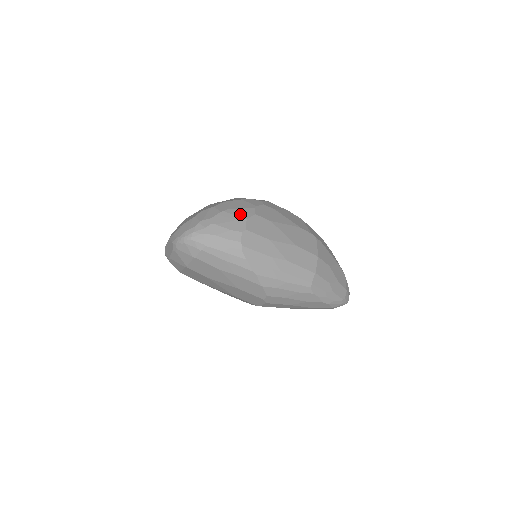
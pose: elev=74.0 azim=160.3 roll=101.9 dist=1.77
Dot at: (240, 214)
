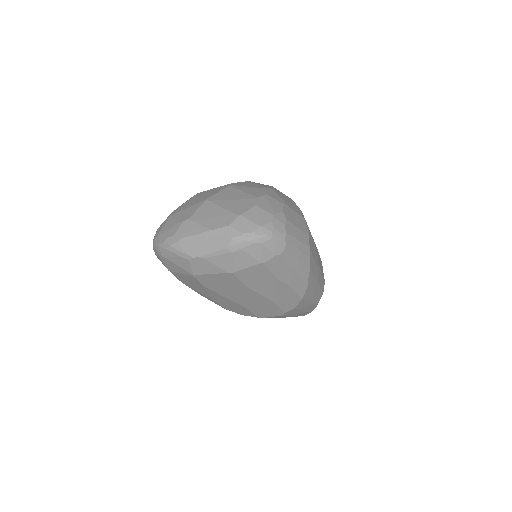
Dot at: (296, 210)
